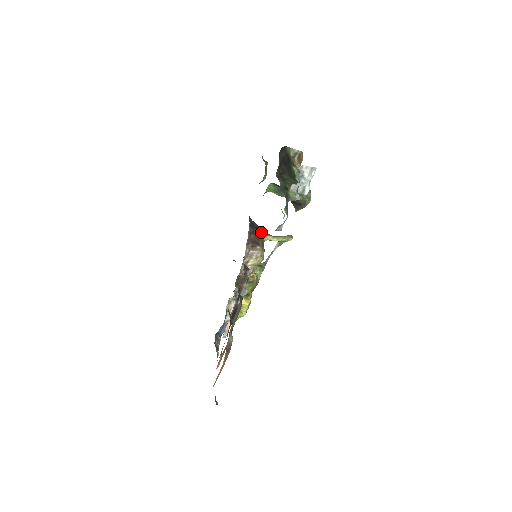
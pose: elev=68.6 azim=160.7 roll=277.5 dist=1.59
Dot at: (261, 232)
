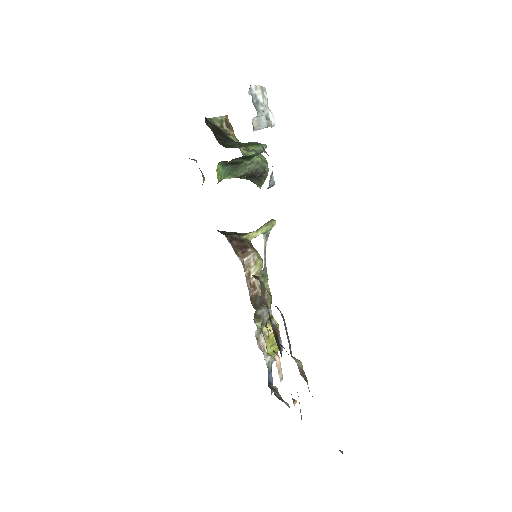
Dot at: (240, 235)
